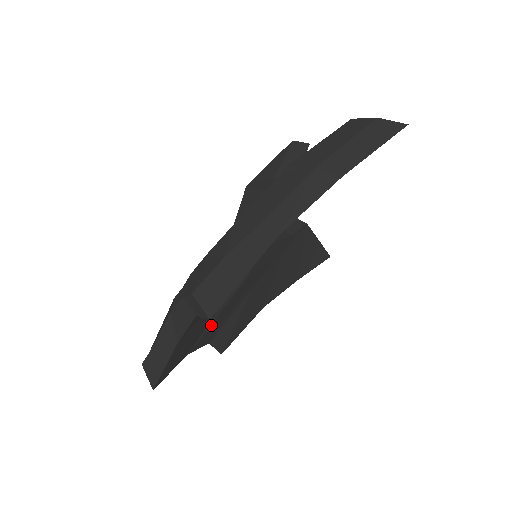
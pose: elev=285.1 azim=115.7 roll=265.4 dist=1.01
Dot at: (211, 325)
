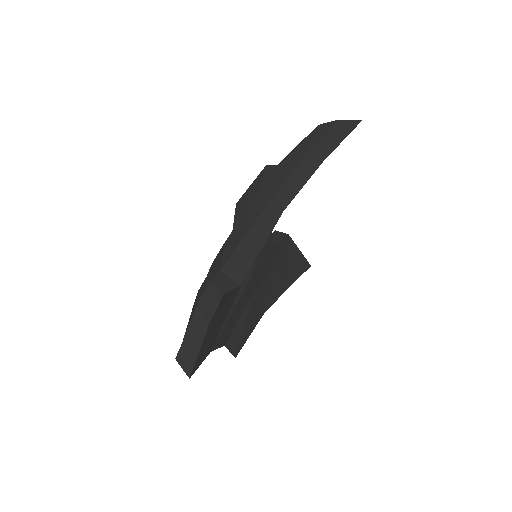
Dot at: (226, 323)
